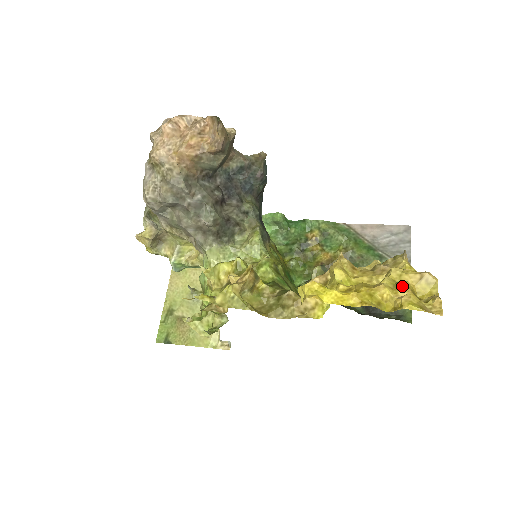
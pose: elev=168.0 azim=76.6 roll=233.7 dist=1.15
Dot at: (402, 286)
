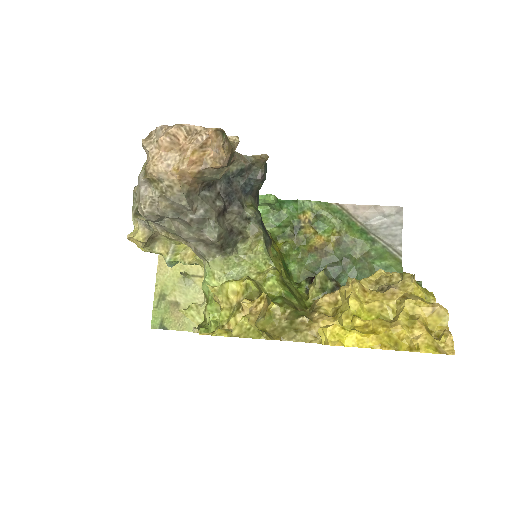
Dot at: (417, 324)
